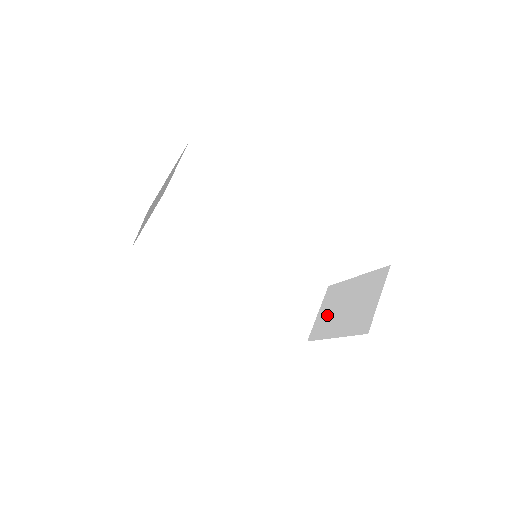
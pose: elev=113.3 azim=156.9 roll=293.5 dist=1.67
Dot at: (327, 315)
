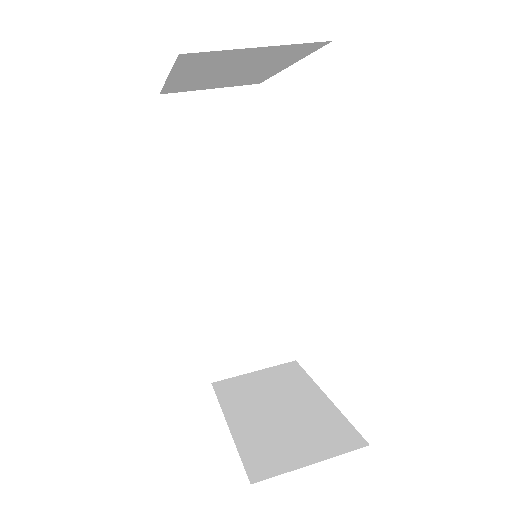
Dot at: (256, 388)
